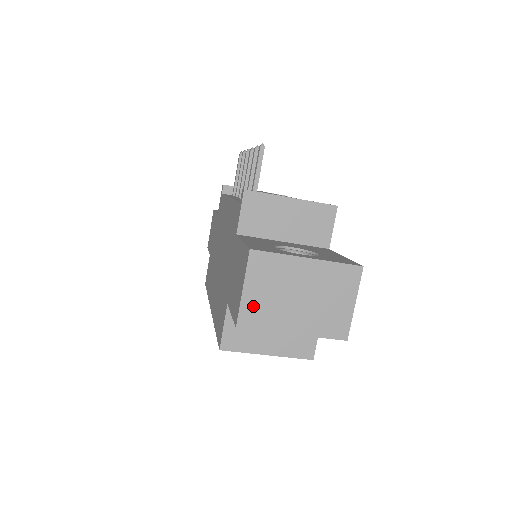
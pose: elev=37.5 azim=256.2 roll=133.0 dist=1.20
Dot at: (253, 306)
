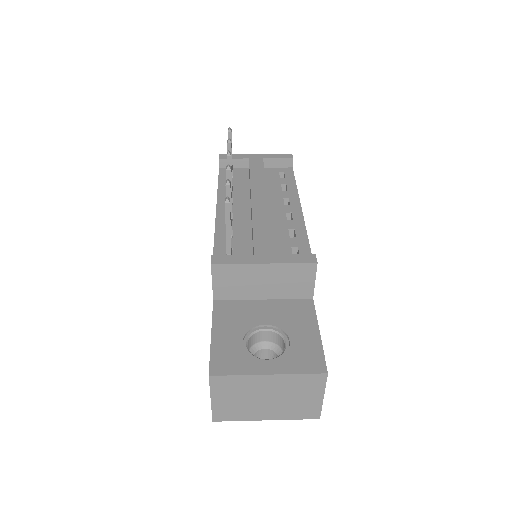
Dot at: (224, 408)
